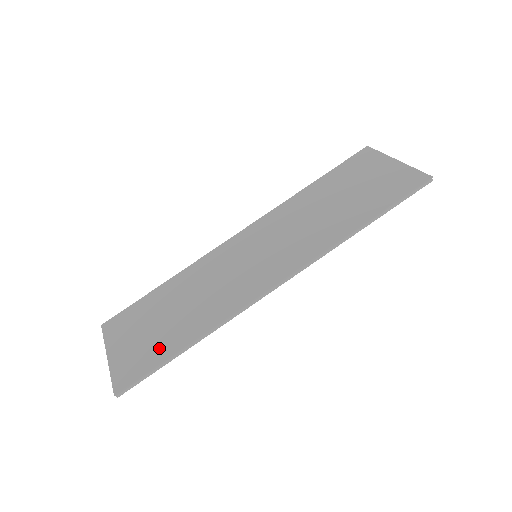
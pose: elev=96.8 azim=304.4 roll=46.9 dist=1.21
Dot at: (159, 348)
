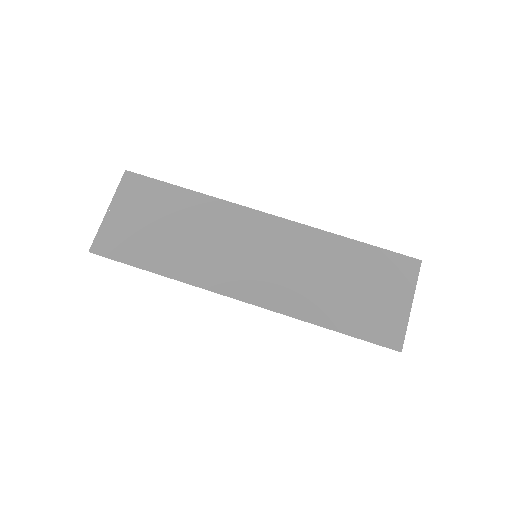
Dot at: (139, 250)
